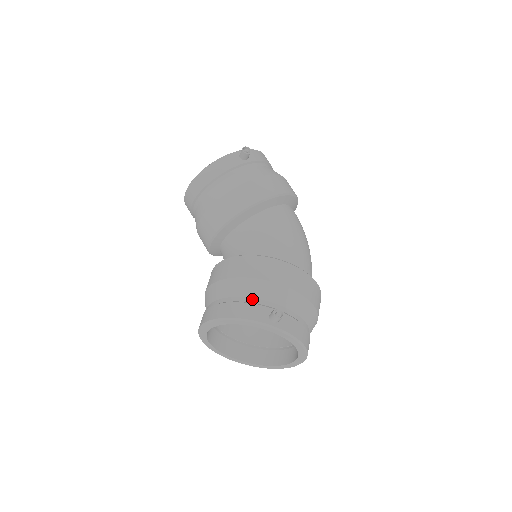
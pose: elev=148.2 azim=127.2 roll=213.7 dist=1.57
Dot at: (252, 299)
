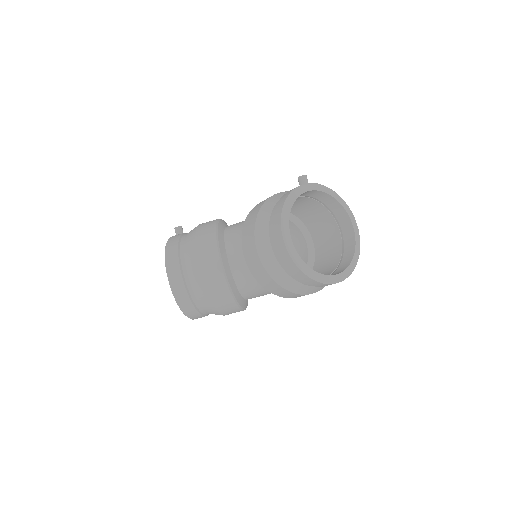
Dot at: occluded
